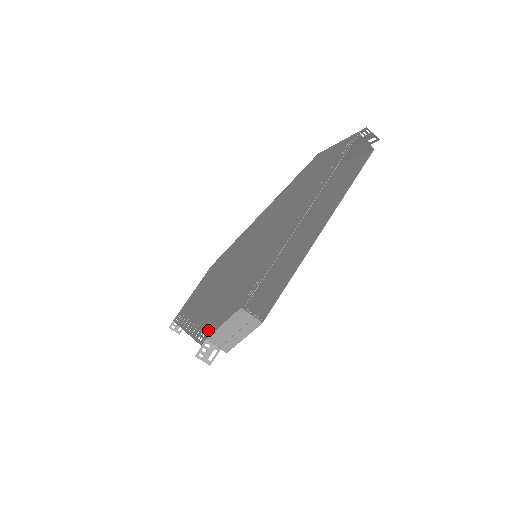
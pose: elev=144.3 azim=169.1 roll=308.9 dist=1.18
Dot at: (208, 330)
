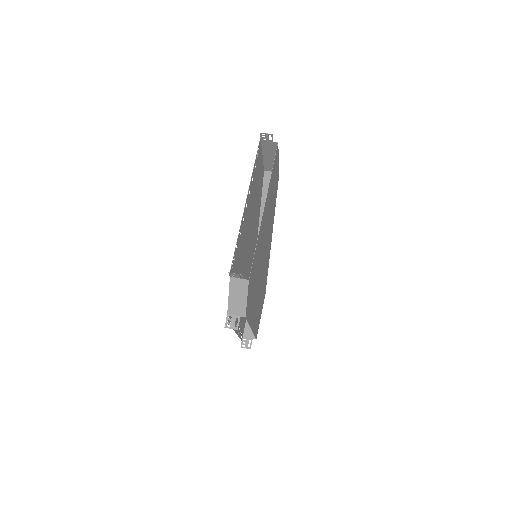
Dot at: occluded
